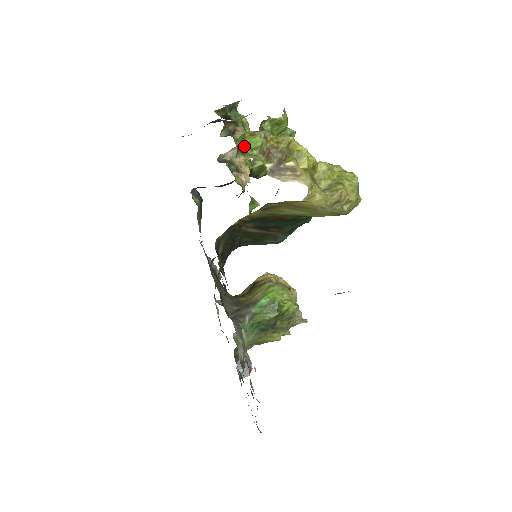
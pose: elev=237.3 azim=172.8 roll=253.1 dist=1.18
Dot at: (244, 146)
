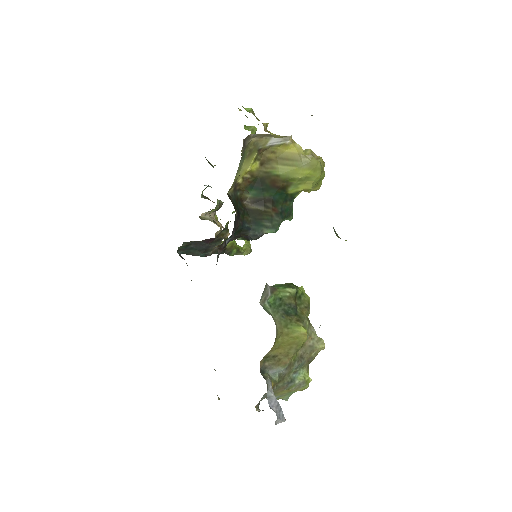
Dot at: occluded
